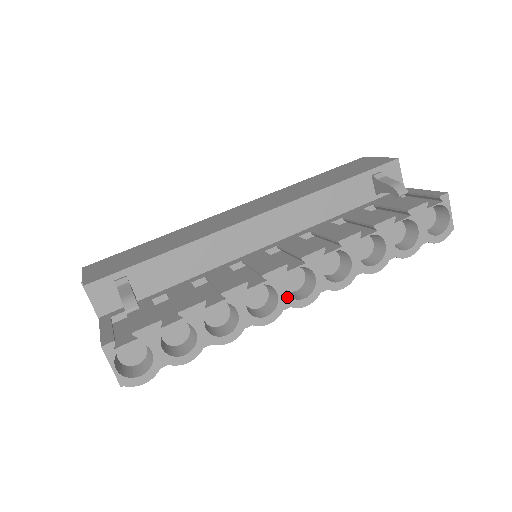
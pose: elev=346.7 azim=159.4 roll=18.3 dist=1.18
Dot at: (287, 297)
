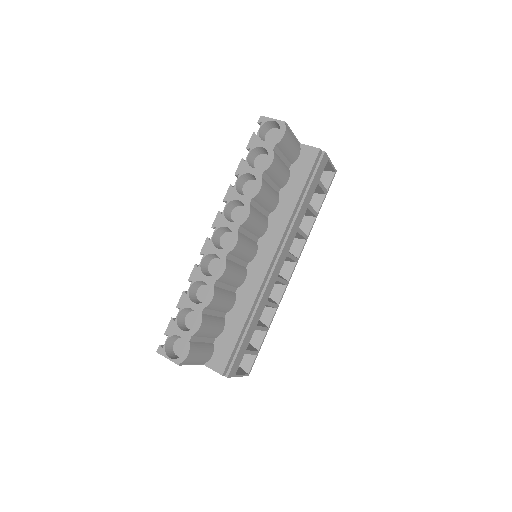
Dot at: (222, 251)
